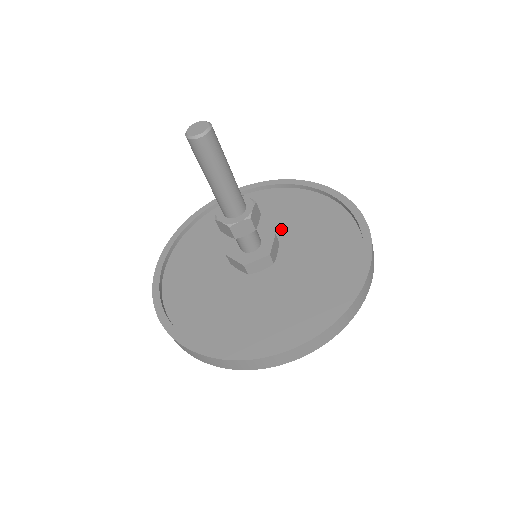
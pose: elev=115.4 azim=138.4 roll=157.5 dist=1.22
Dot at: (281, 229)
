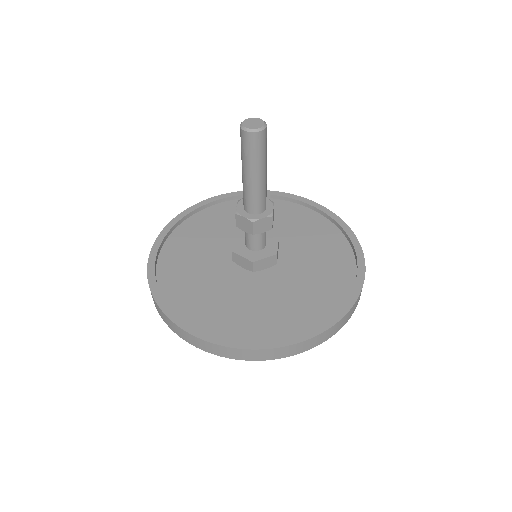
Dot at: (297, 258)
